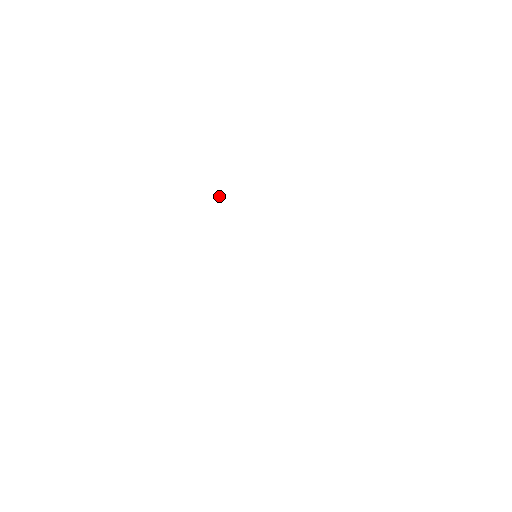
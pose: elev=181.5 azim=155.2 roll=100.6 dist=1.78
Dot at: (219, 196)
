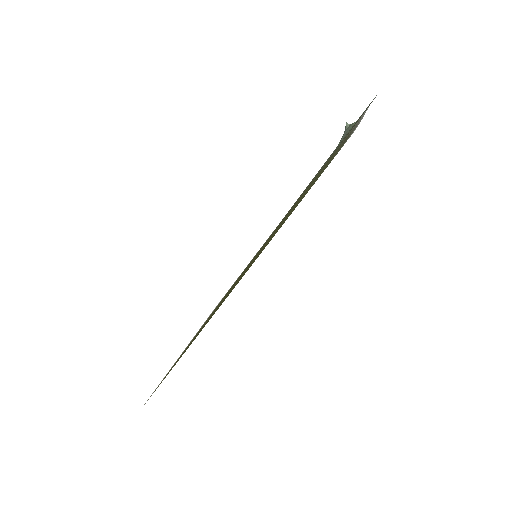
Dot at: (347, 125)
